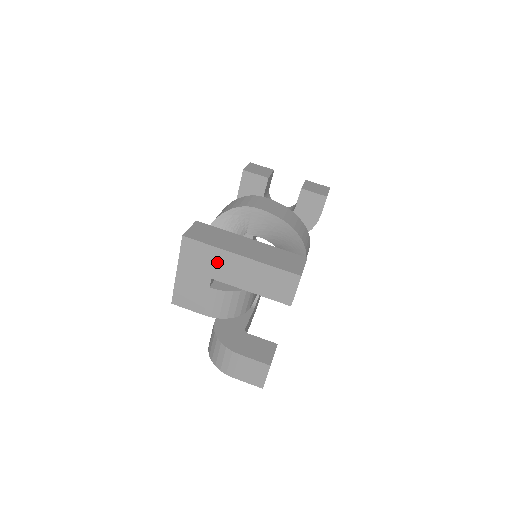
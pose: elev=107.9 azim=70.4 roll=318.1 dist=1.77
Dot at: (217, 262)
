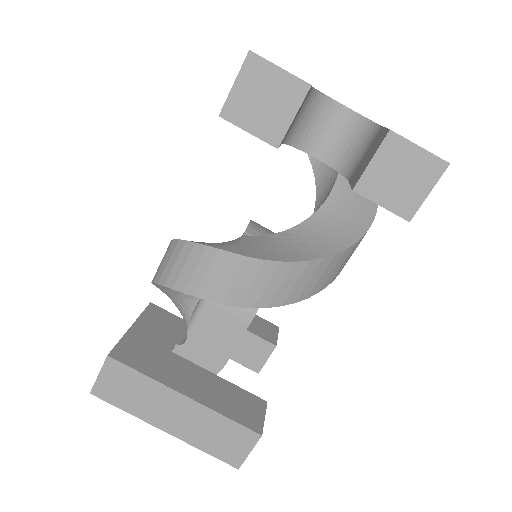
Dot at: occluded
